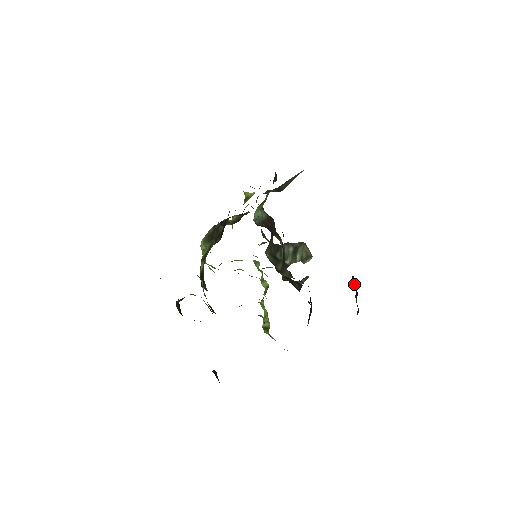
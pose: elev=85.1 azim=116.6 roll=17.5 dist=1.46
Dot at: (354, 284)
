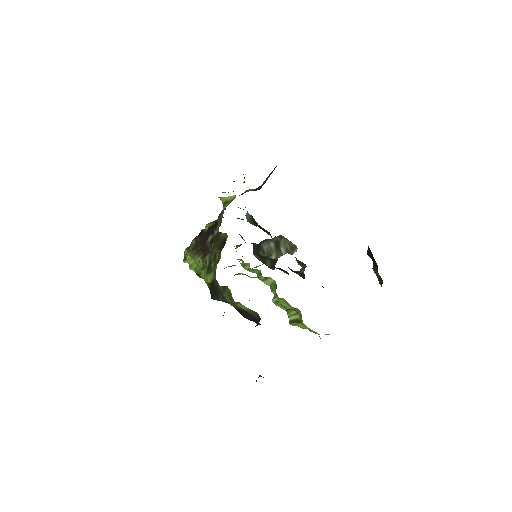
Dot at: (370, 257)
